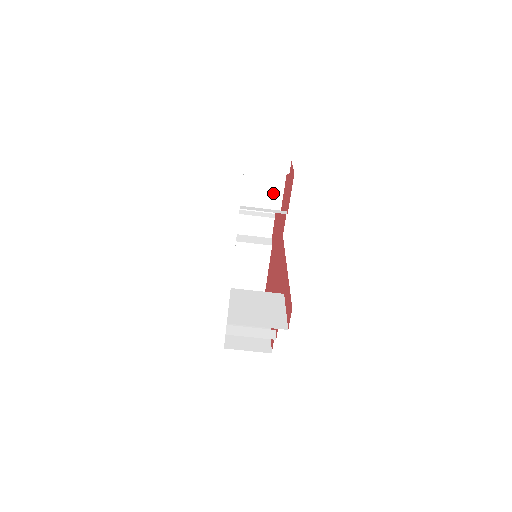
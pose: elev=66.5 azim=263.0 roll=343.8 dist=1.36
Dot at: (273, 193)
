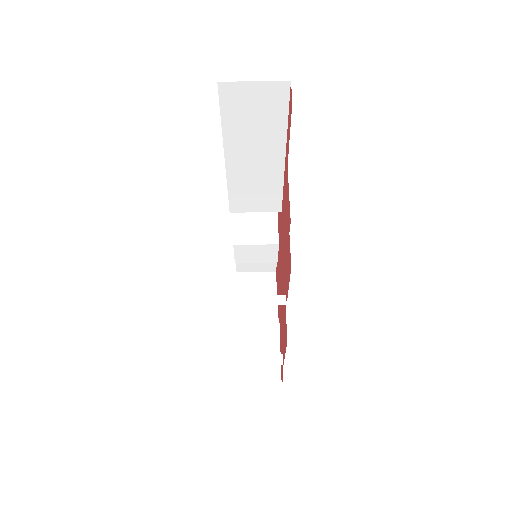
Dot at: (267, 228)
